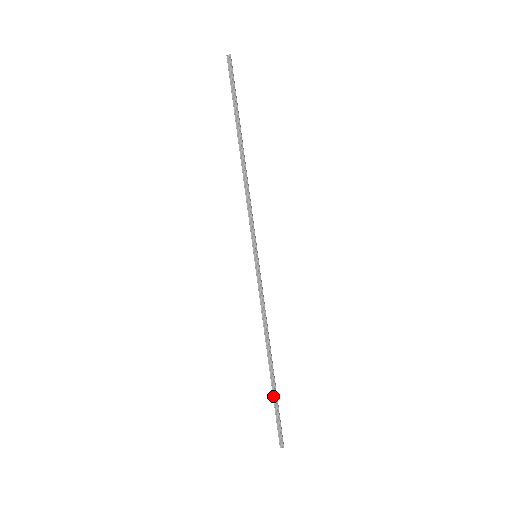
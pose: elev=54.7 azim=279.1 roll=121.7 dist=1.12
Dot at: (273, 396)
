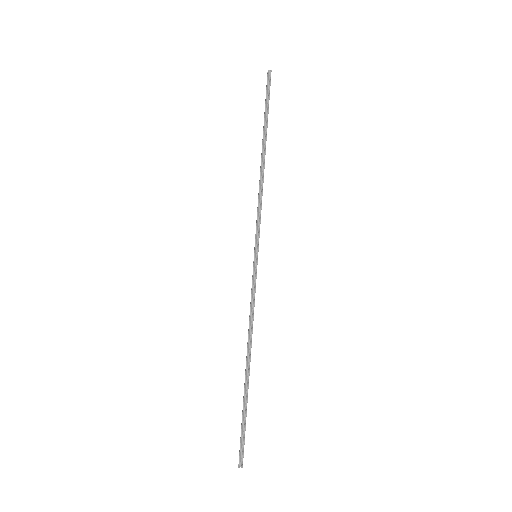
Dot at: (243, 406)
